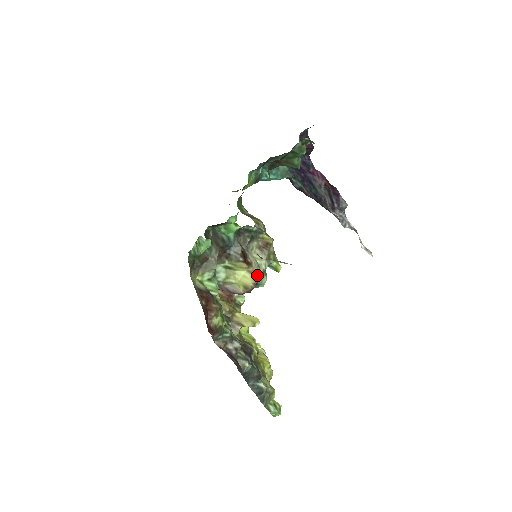
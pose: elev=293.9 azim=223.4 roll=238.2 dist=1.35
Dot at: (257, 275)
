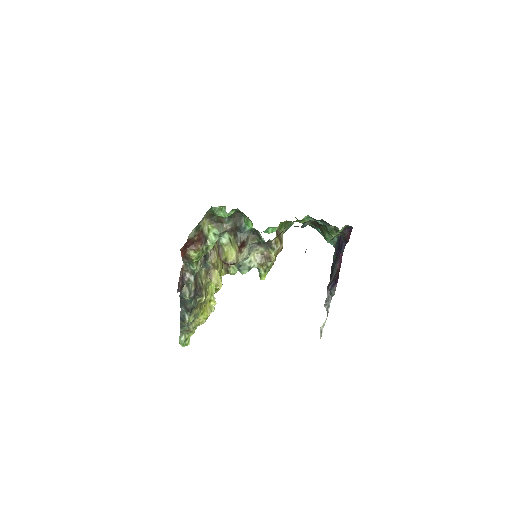
Dot at: (238, 261)
